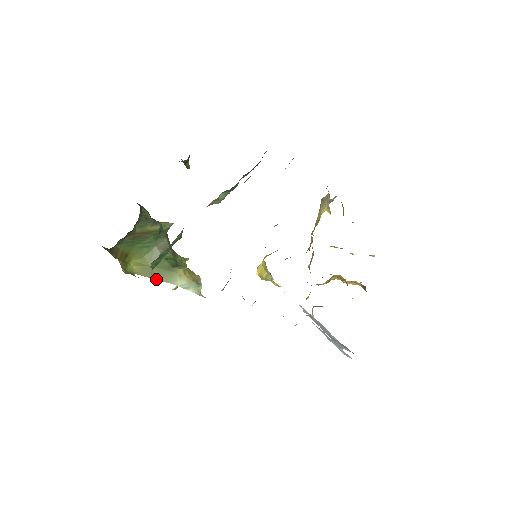
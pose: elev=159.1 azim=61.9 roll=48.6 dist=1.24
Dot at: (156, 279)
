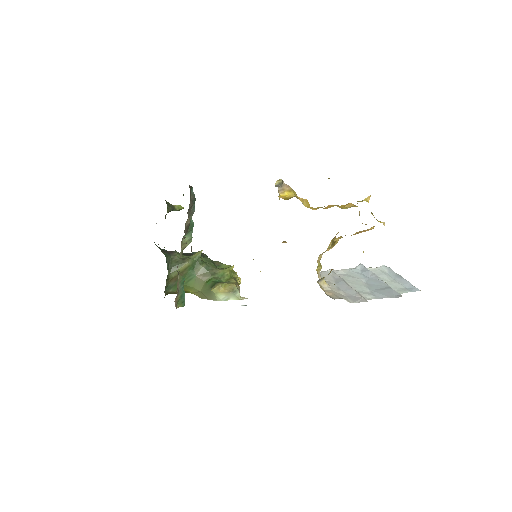
Dot at: (208, 299)
